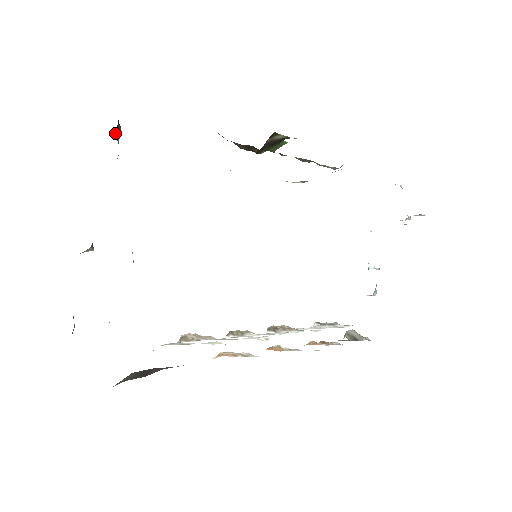
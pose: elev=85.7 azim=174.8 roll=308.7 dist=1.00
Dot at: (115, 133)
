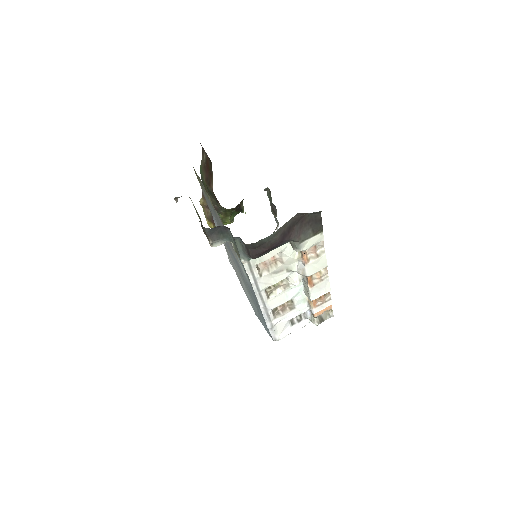
Dot at: occluded
